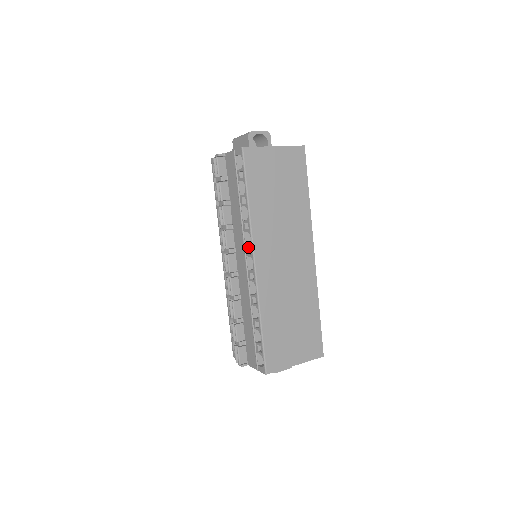
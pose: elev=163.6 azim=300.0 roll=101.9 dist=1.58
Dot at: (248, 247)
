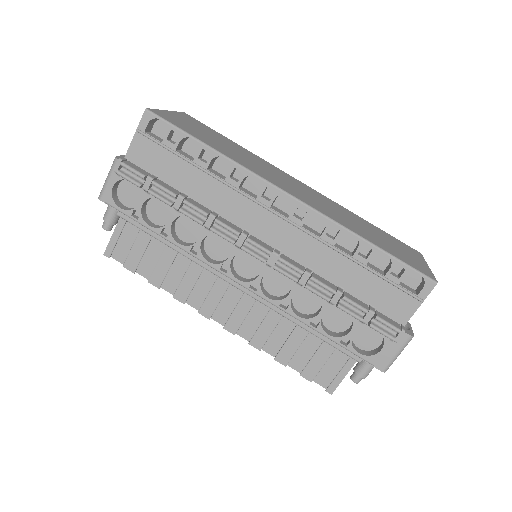
Dot at: (262, 192)
